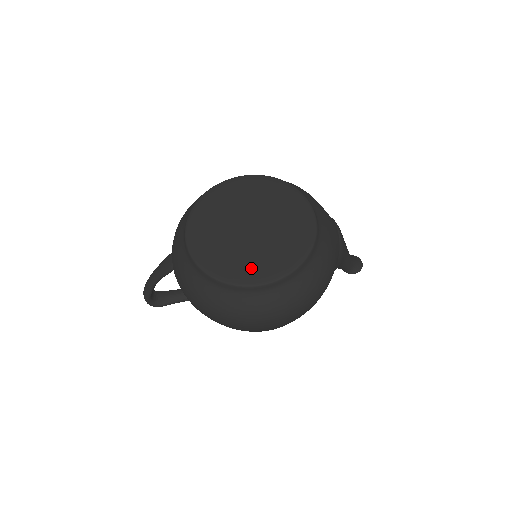
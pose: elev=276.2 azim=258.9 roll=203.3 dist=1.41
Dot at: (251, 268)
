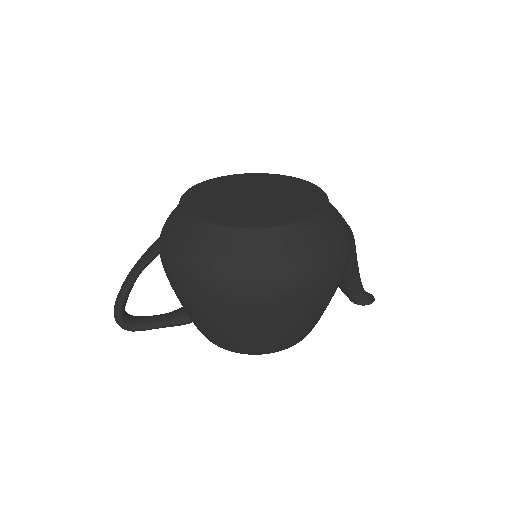
Dot at: (257, 217)
